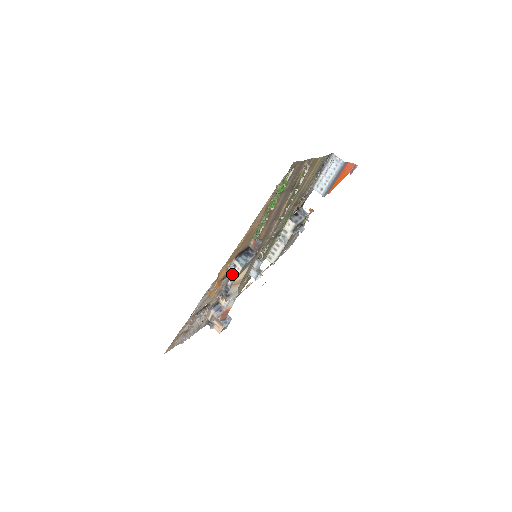
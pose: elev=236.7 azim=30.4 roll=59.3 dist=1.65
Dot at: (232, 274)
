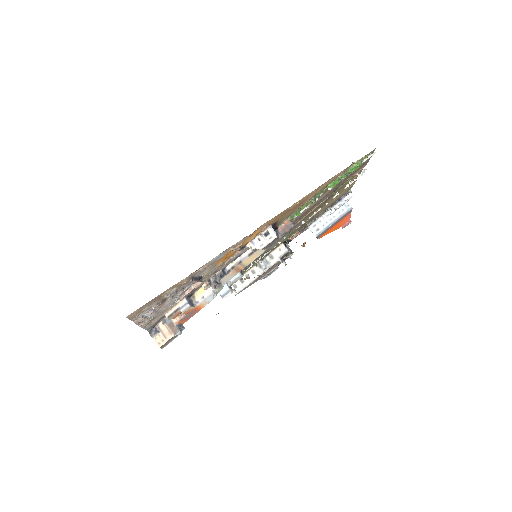
Dot at: (256, 244)
